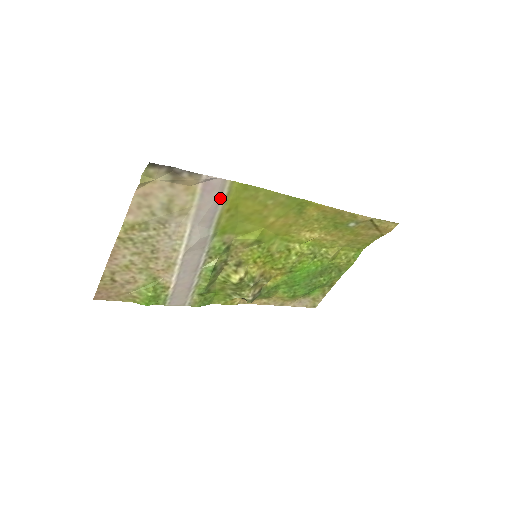
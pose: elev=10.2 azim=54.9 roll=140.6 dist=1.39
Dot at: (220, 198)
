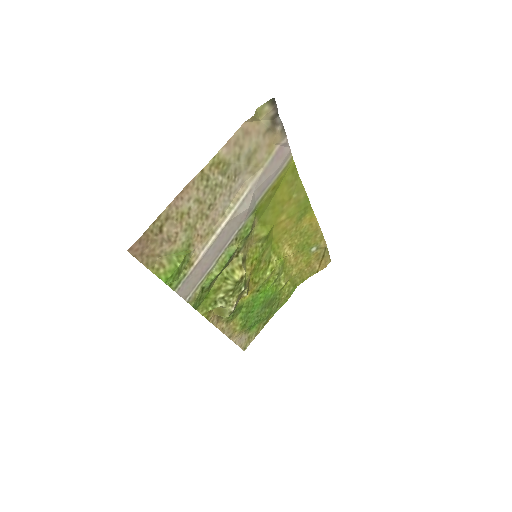
Dot at: (279, 170)
